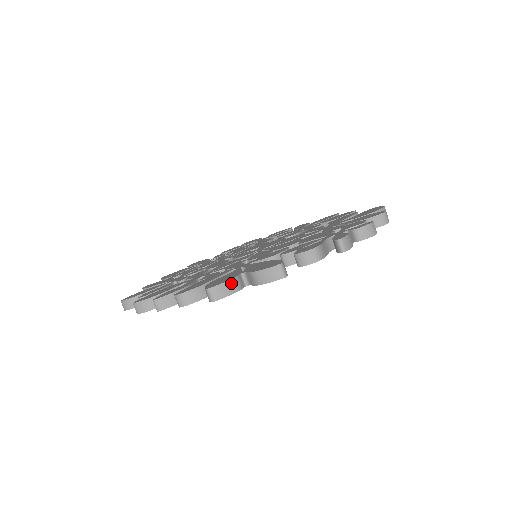
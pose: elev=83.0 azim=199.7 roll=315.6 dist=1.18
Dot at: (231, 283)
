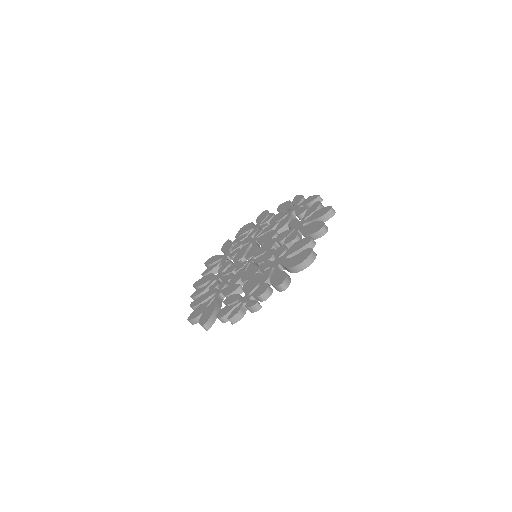
Dot at: (196, 319)
